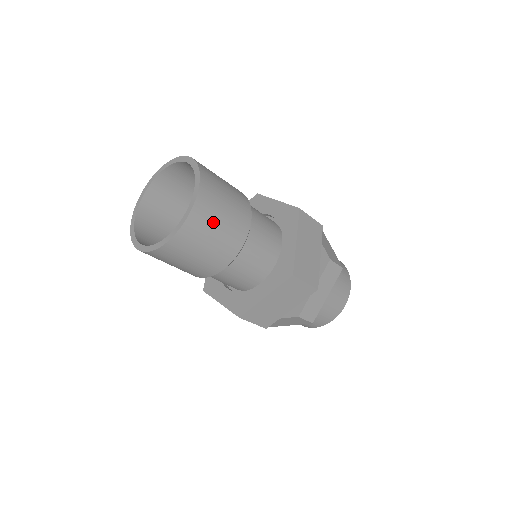
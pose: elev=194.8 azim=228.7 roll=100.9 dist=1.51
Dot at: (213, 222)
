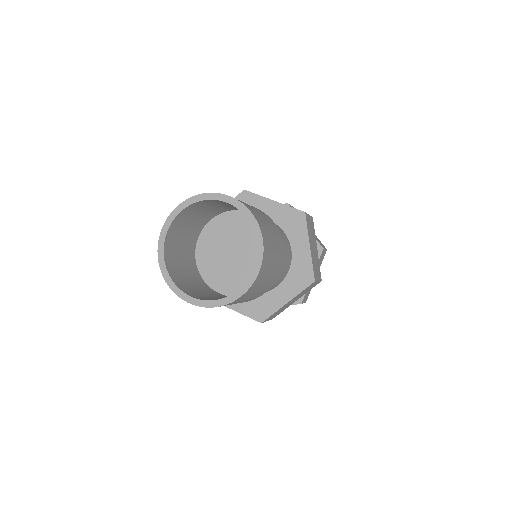
Dot at: (270, 265)
